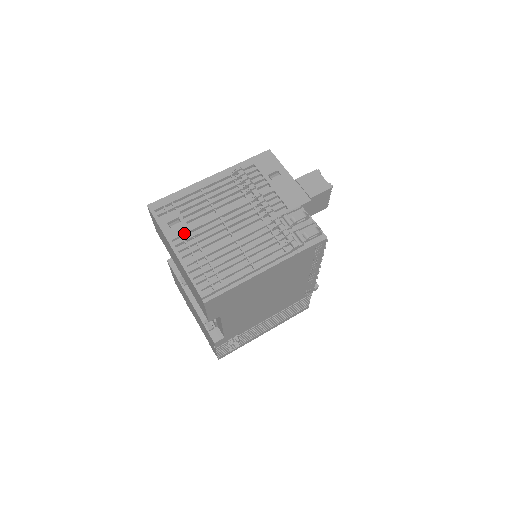
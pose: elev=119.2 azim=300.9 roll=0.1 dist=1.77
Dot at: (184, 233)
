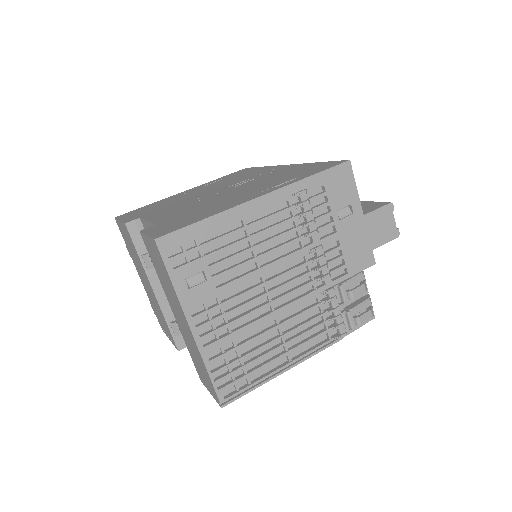
Dot at: (209, 301)
